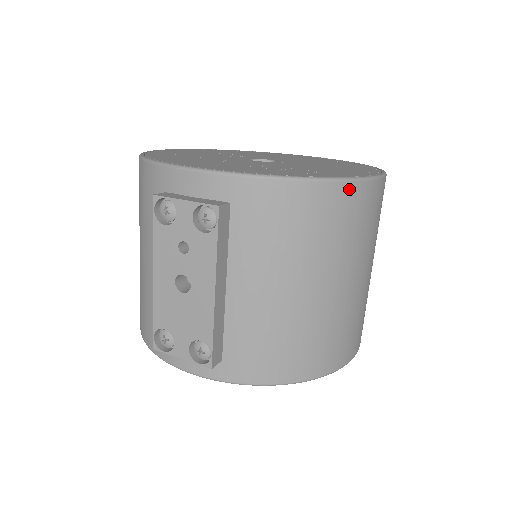
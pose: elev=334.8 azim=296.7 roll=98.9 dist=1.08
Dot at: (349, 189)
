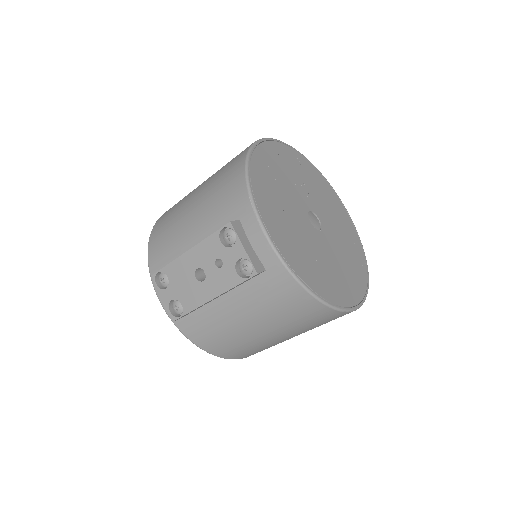
Dot at: (332, 312)
